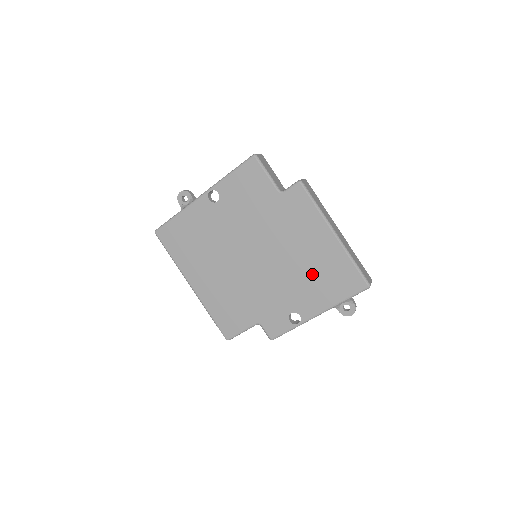
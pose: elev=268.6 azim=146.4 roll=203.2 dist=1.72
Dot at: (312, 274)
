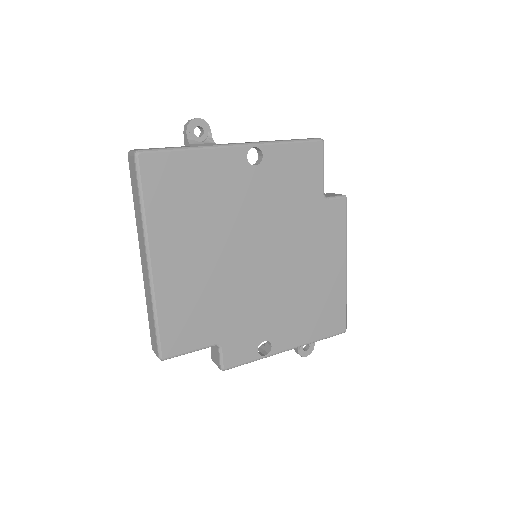
Dot at: (307, 301)
